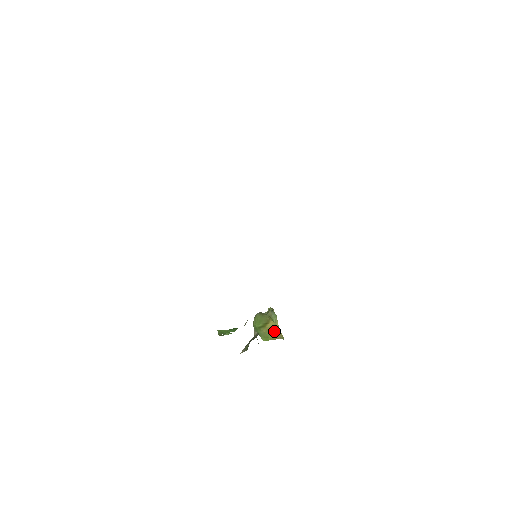
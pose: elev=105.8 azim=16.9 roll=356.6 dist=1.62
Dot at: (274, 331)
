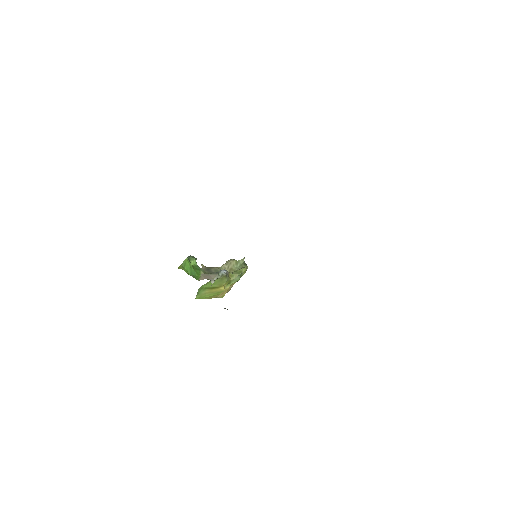
Dot at: (216, 294)
